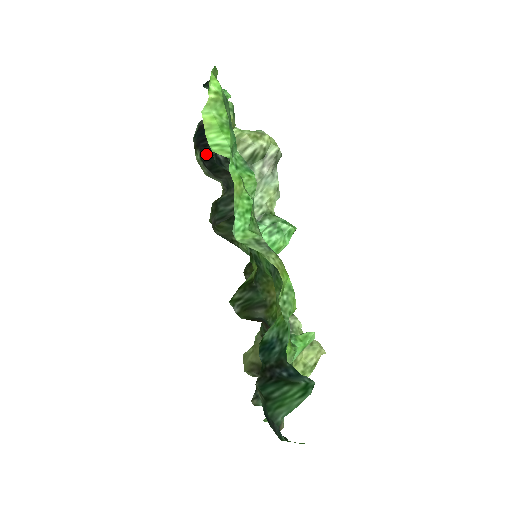
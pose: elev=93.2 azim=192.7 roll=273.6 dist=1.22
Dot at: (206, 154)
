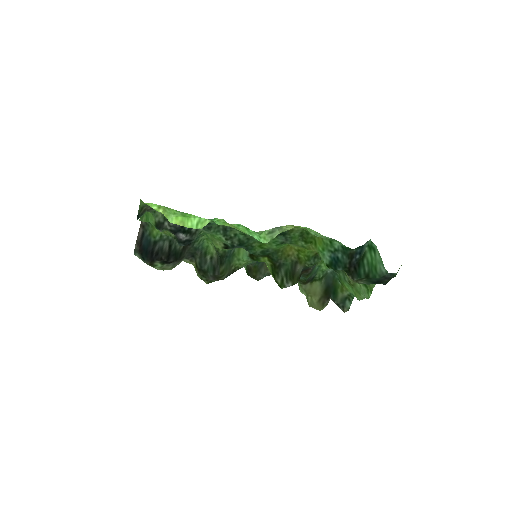
Dot at: (164, 257)
